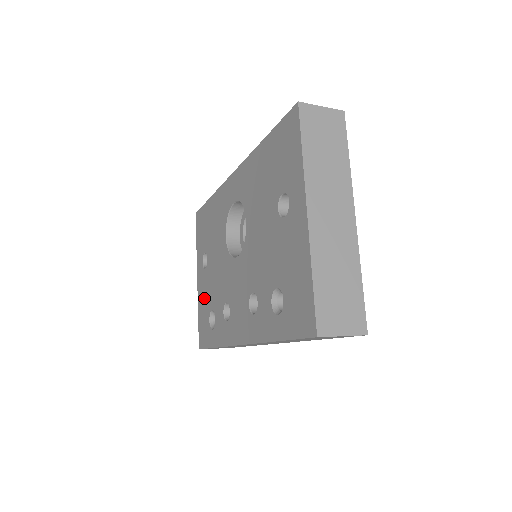
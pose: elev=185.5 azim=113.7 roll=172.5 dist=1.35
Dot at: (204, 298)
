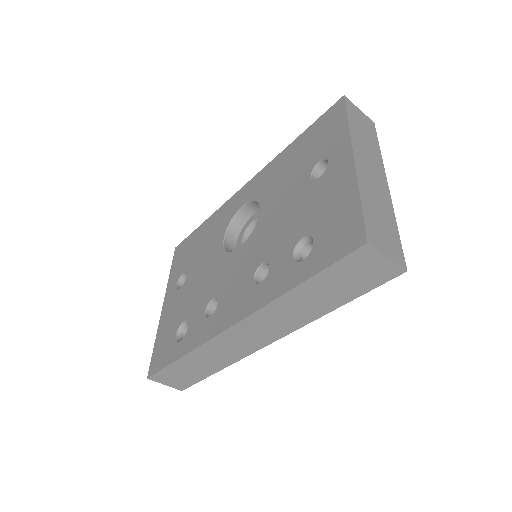
Dot at: (171, 317)
